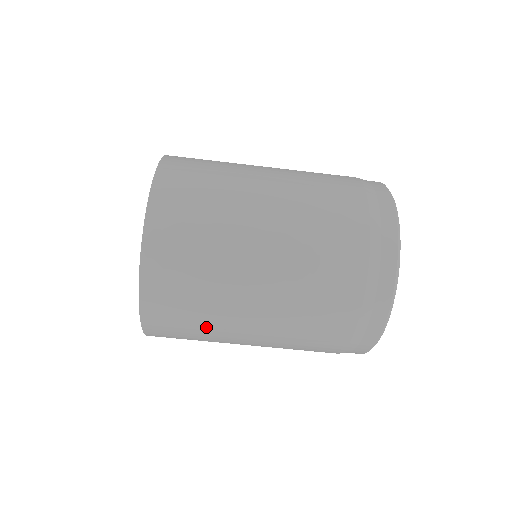
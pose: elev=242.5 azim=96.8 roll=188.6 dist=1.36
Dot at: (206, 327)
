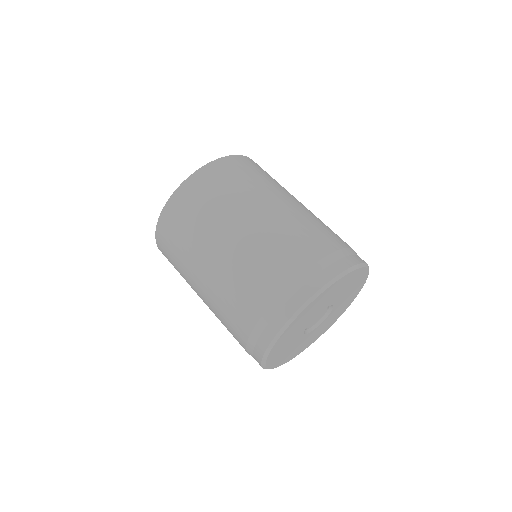
Dot at: (234, 193)
